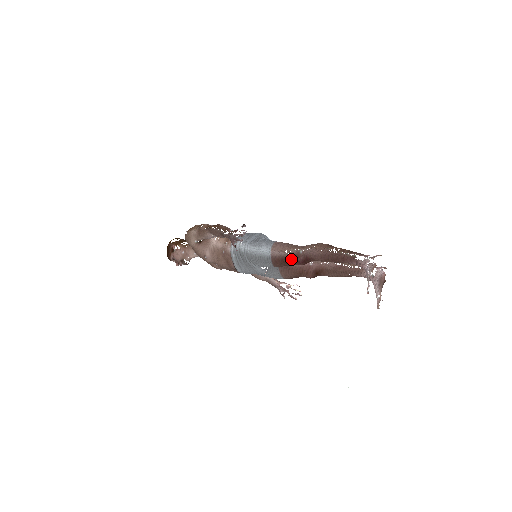
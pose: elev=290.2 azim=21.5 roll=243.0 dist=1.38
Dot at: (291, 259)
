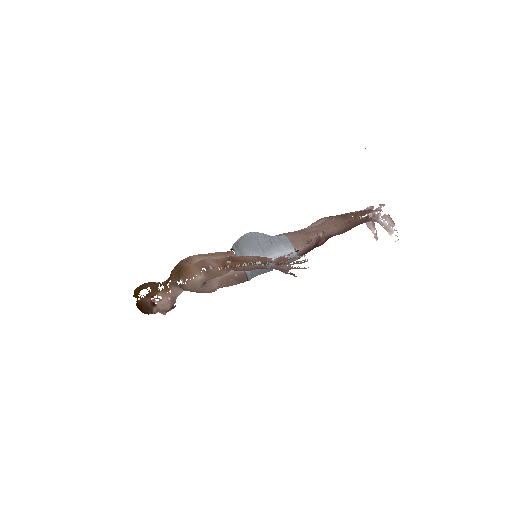
Dot at: (315, 246)
